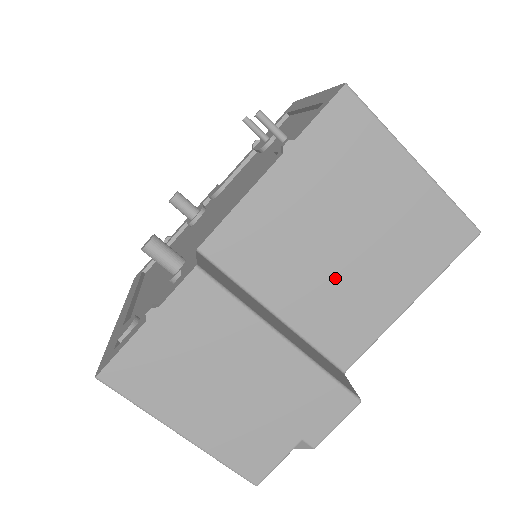
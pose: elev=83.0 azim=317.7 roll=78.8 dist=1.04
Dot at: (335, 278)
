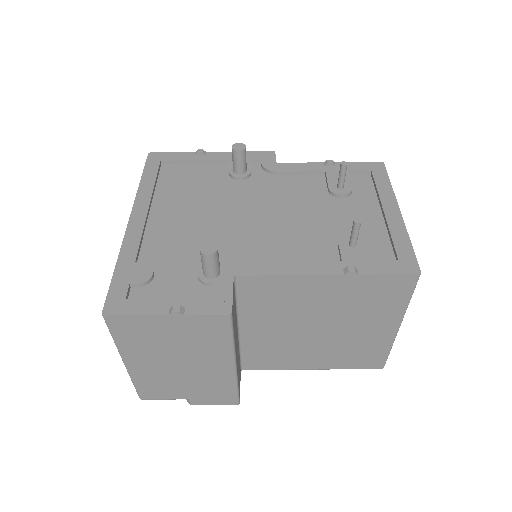
Dot at: (291, 337)
